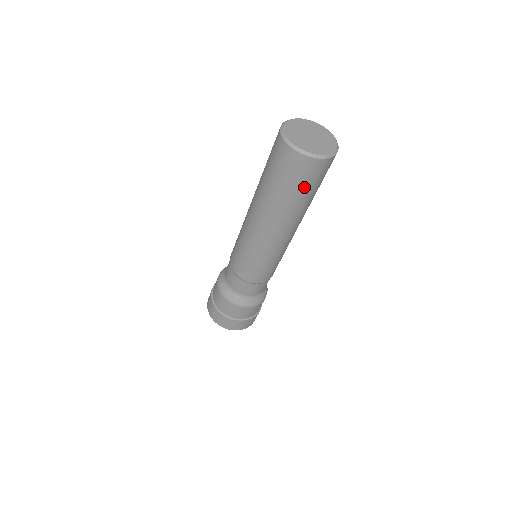
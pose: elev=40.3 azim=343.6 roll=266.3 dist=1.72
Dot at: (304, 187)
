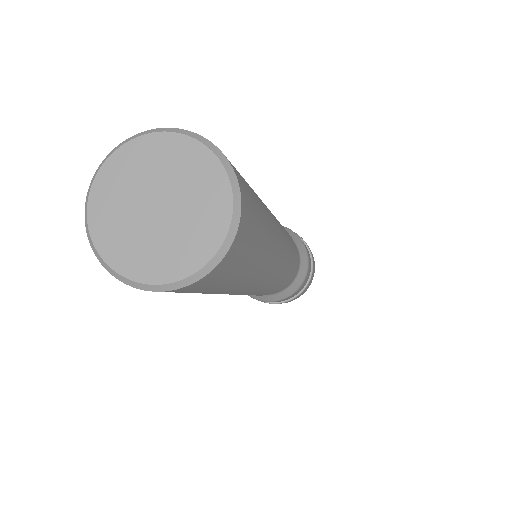
Dot at: occluded
